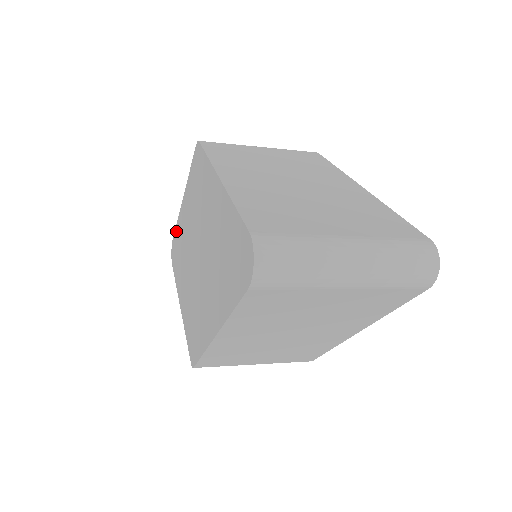
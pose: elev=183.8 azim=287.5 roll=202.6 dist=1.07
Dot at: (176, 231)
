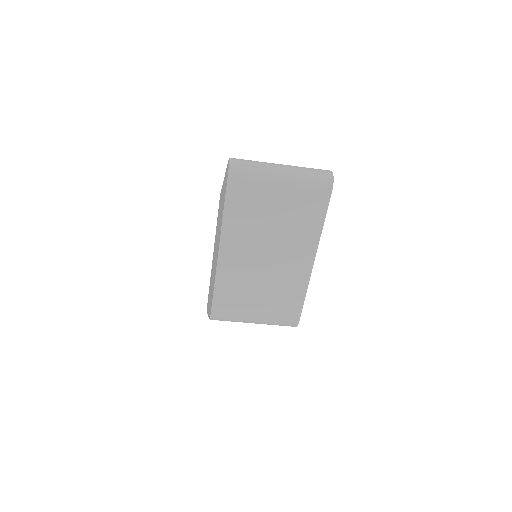
Dot at: occluded
